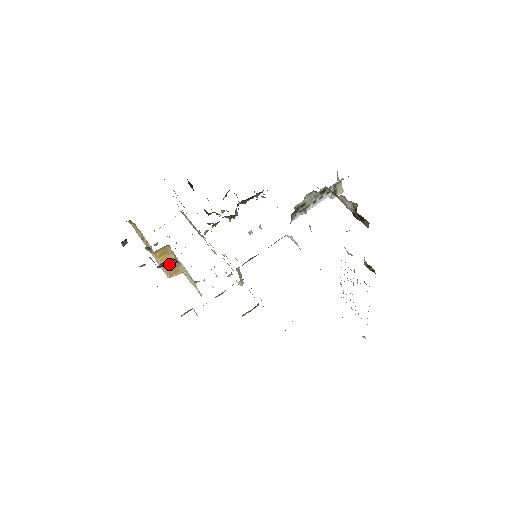
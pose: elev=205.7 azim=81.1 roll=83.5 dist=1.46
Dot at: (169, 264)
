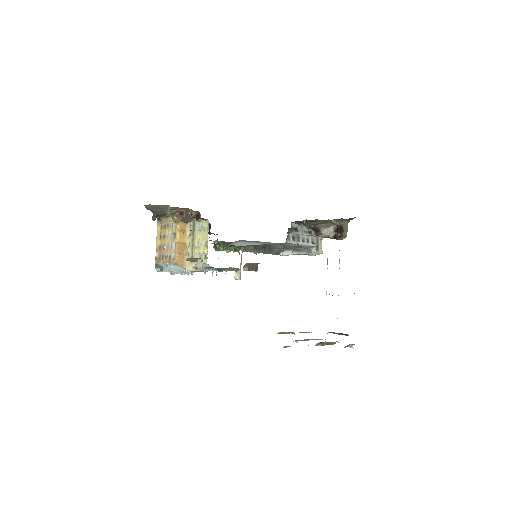
Dot at: (181, 247)
